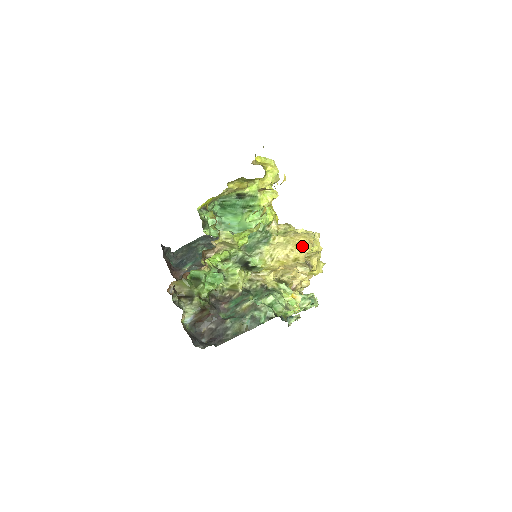
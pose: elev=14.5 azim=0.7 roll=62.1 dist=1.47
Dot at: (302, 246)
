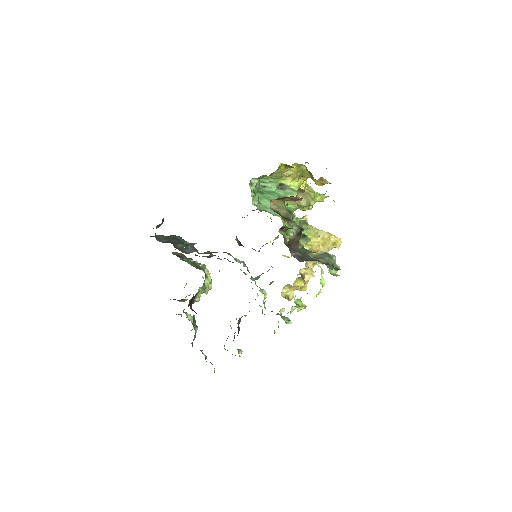
Dot at: (337, 237)
